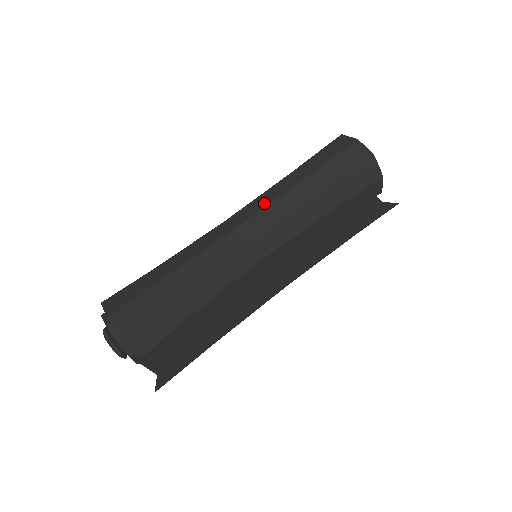
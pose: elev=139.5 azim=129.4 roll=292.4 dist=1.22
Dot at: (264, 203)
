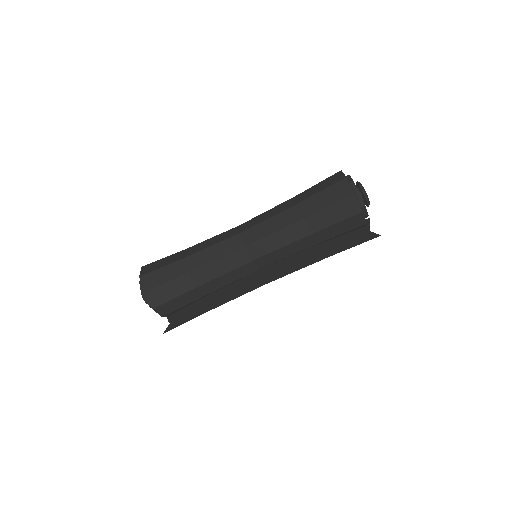
Dot at: (266, 217)
